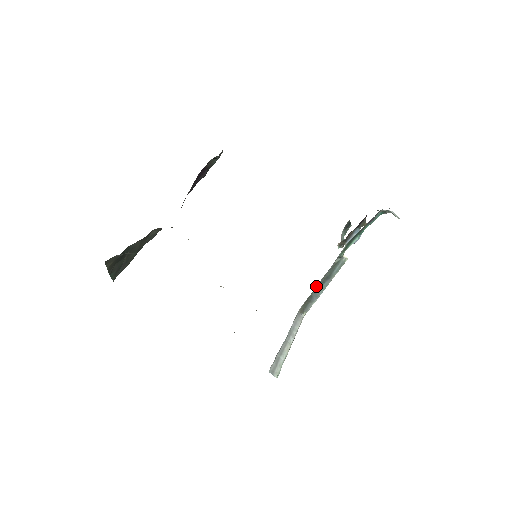
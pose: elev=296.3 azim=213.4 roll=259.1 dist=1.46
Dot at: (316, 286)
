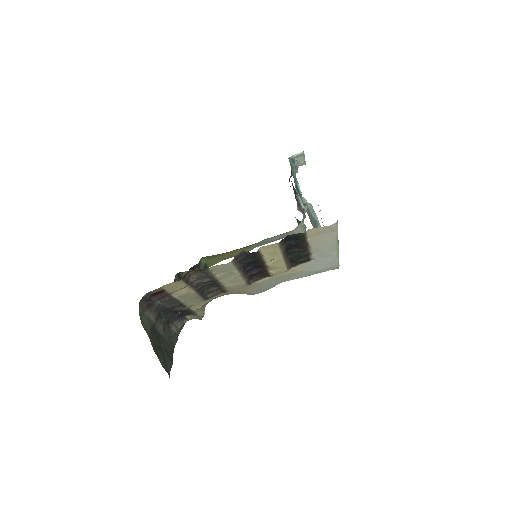
Dot at: occluded
